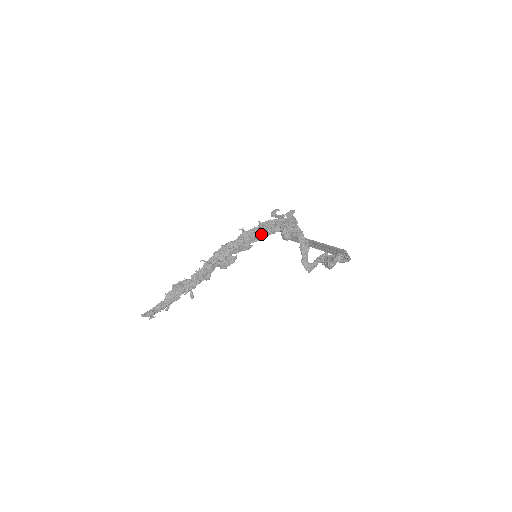
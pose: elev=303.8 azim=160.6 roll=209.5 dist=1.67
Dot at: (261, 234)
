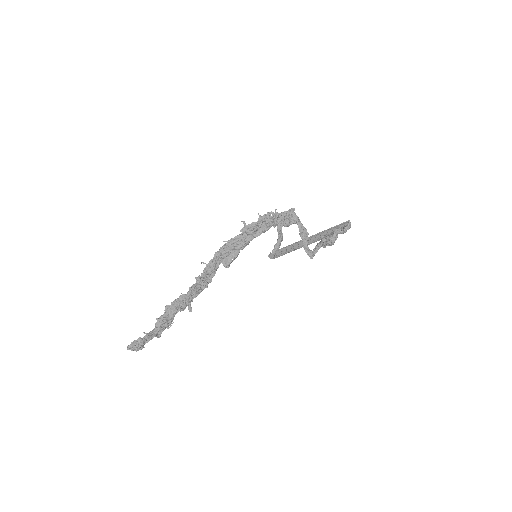
Dot at: (261, 228)
